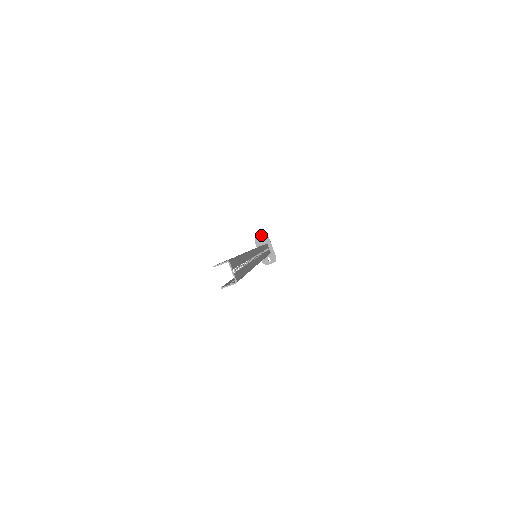
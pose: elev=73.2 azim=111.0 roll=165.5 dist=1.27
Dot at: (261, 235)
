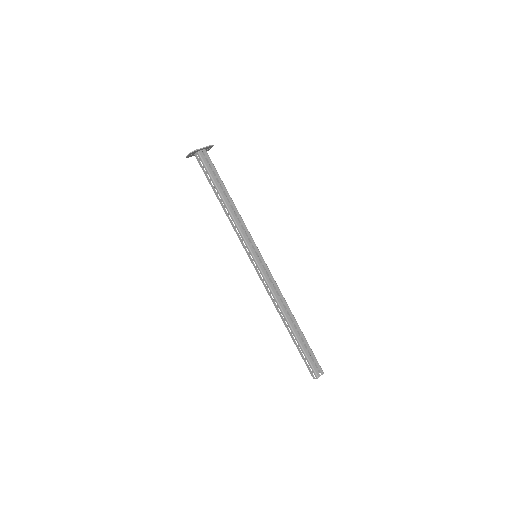
Dot at: (188, 155)
